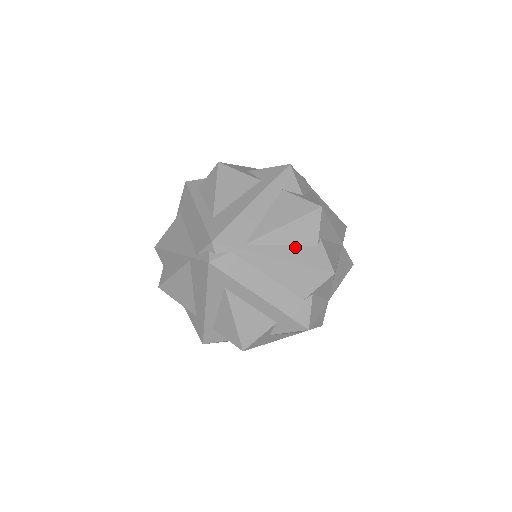
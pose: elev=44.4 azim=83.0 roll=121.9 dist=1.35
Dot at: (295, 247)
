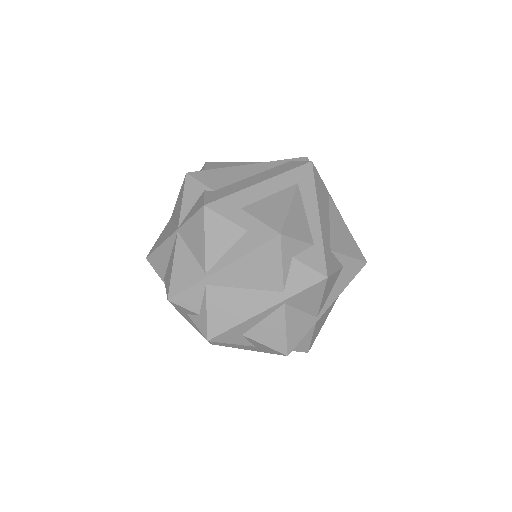
Dot at: occluded
